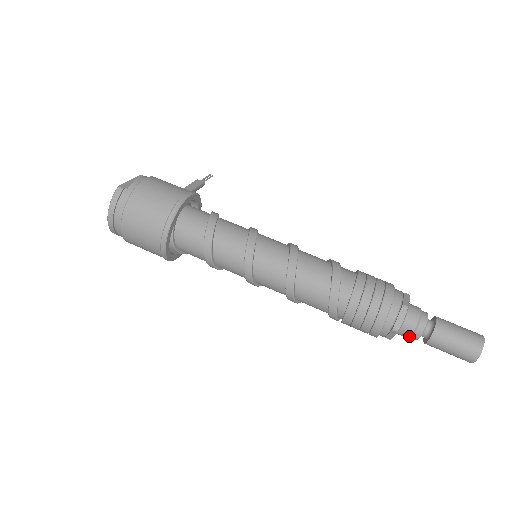
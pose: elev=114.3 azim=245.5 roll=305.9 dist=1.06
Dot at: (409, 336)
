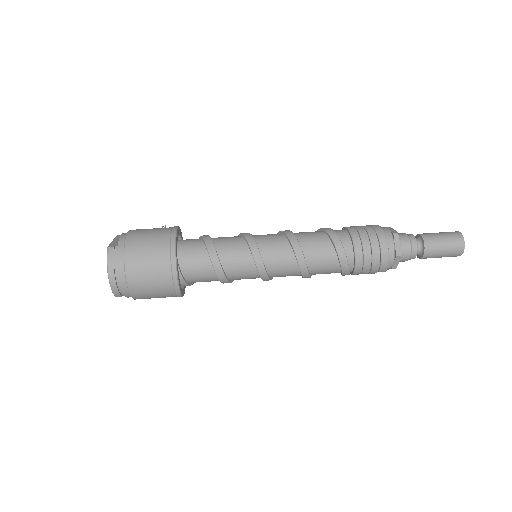
Dot at: (409, 257)
